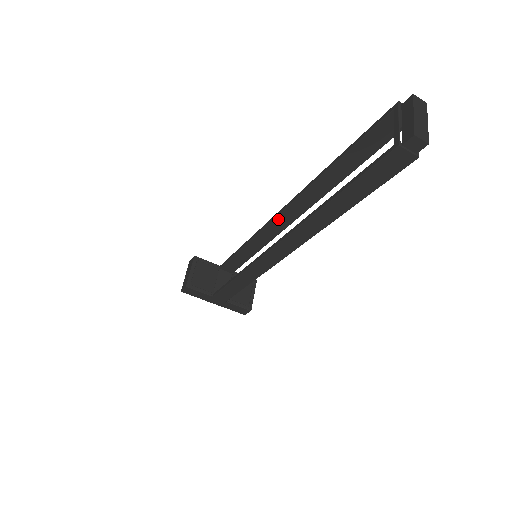
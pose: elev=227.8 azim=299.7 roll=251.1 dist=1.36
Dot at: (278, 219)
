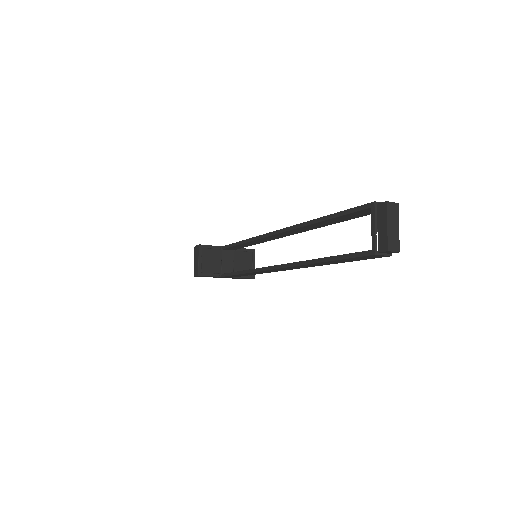
Dot at: (273, 236)
